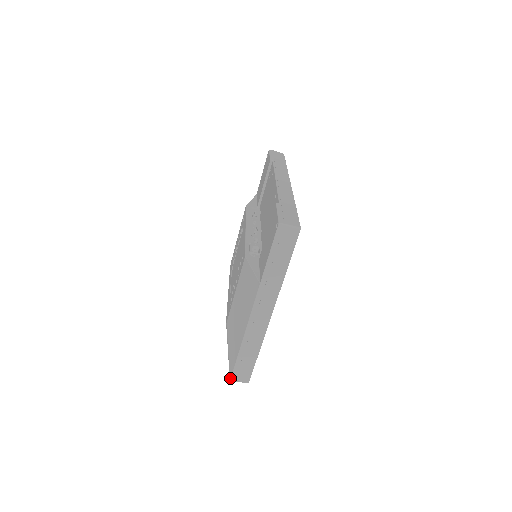
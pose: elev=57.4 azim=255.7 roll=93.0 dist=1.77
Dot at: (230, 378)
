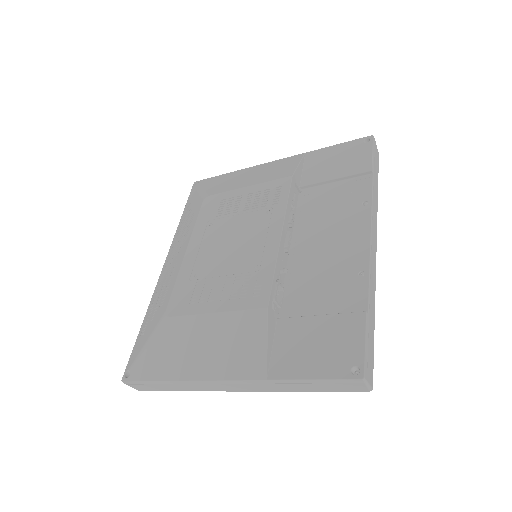
Dot at: (124, 380)
